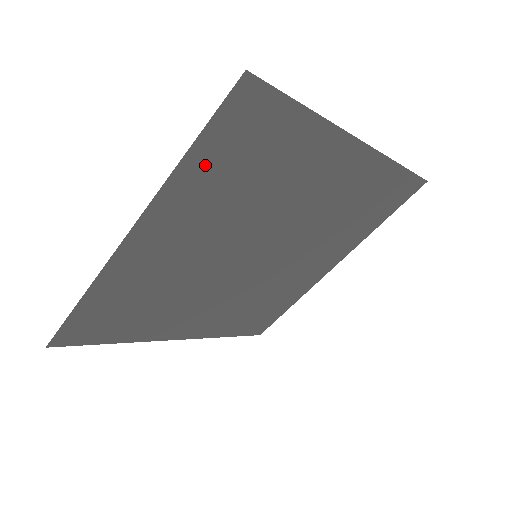
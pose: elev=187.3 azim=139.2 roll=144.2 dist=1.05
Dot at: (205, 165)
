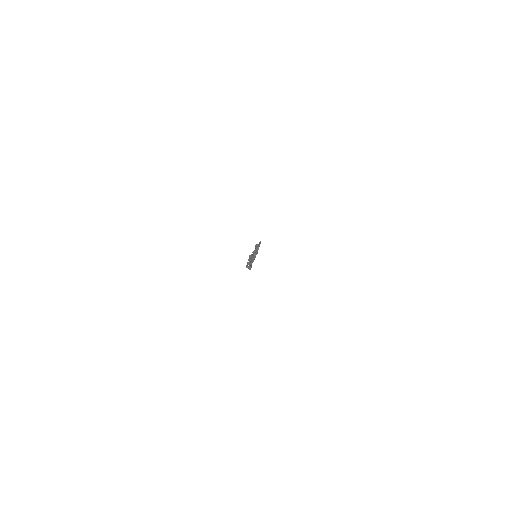
Dot at: occluded
